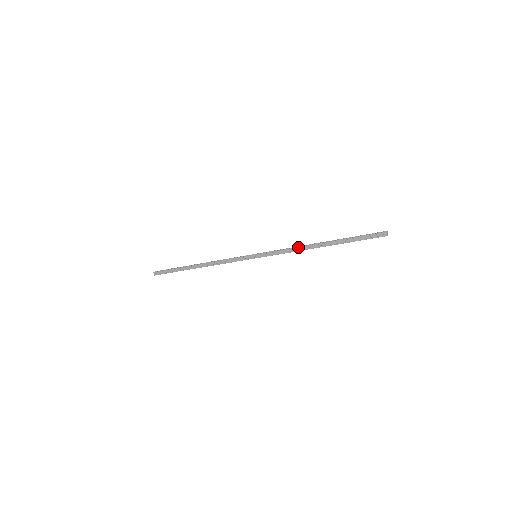
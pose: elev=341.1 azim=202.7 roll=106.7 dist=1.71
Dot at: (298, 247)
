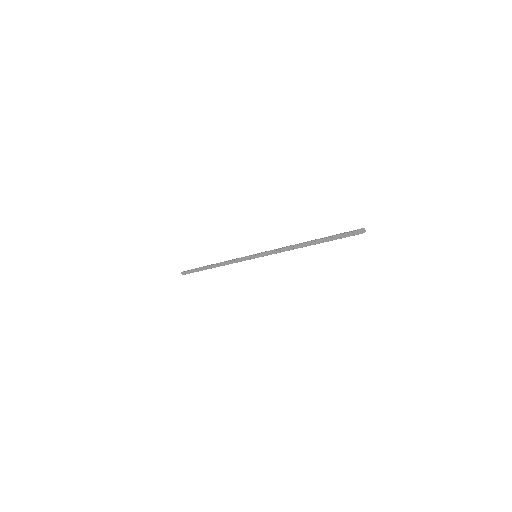
Dot at: (288, 247)
